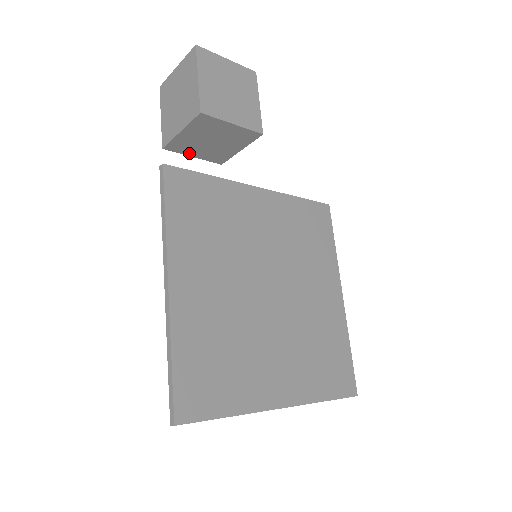
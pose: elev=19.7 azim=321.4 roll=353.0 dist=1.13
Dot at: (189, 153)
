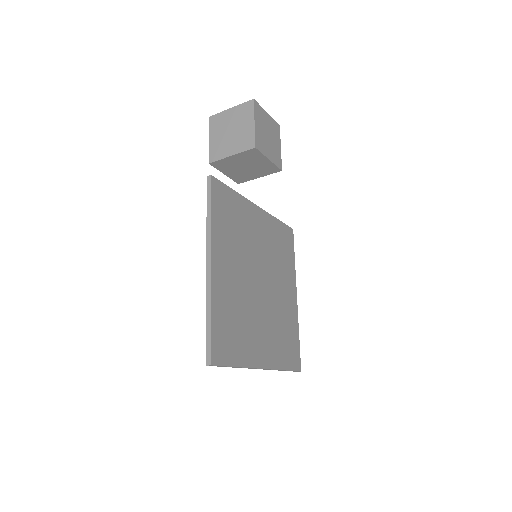
Dot at: (224, 171)
